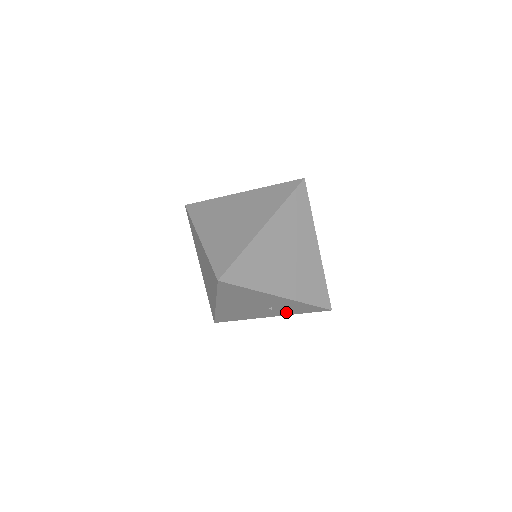
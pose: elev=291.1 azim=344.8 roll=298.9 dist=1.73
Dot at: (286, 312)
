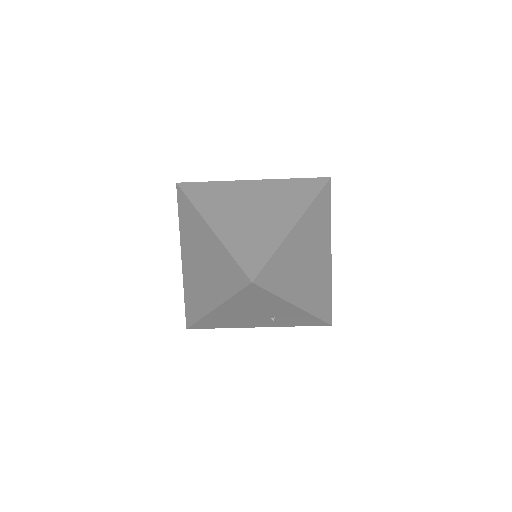
Dot at: (282, 323)
